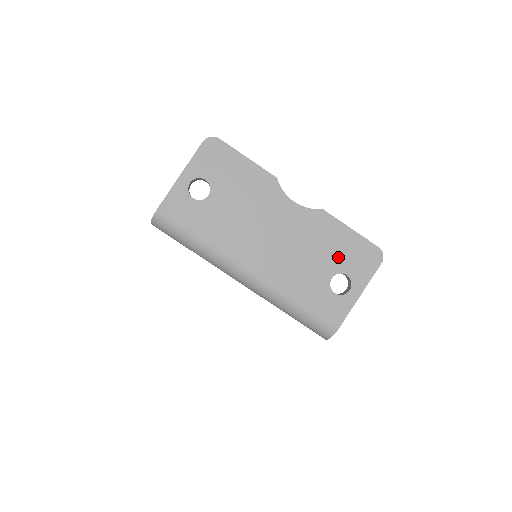
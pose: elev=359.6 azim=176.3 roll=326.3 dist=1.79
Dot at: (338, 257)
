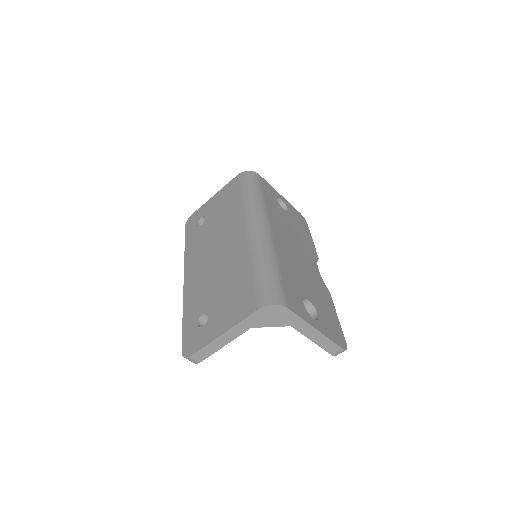
Dot at: (320, 306)
